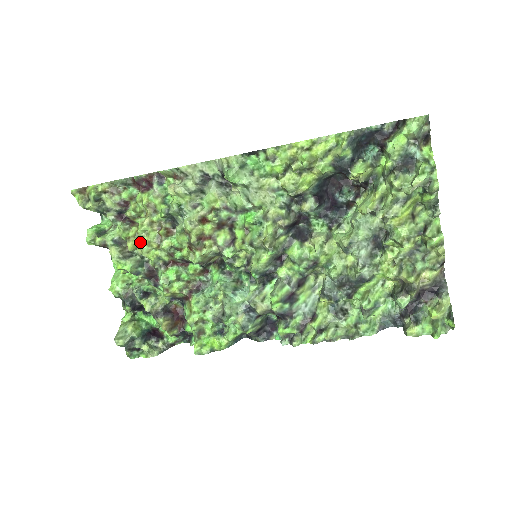
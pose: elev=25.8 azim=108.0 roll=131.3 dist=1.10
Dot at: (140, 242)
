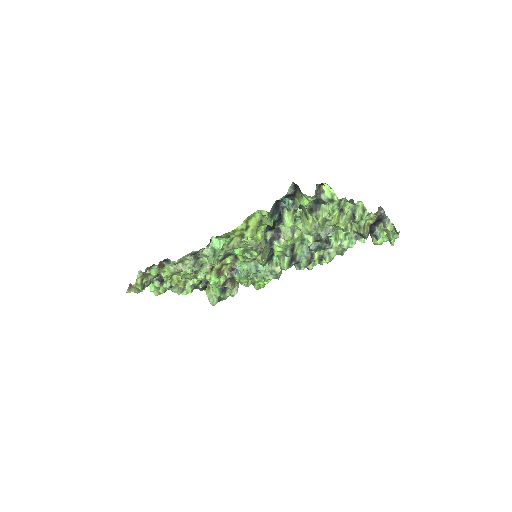
Dot at: (184, 281)
